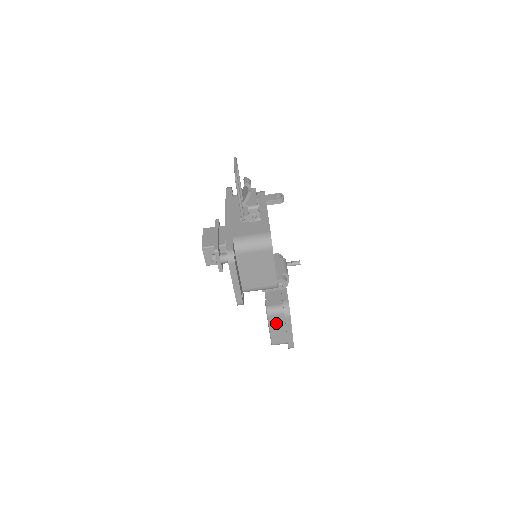
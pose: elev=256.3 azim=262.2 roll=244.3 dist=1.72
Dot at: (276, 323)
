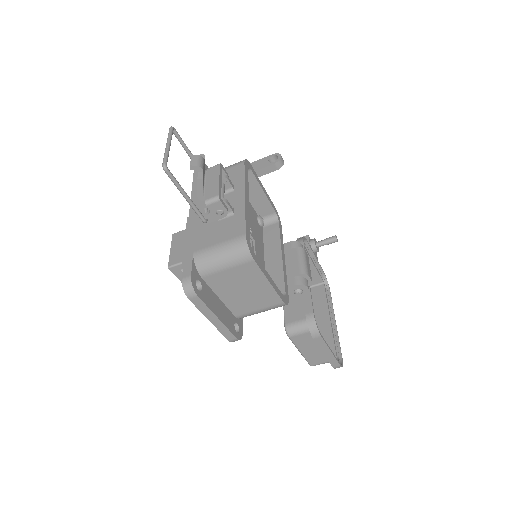
Dot at: (305, 343)
